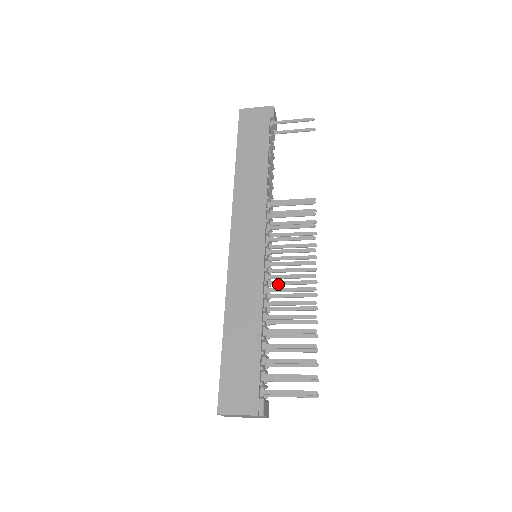
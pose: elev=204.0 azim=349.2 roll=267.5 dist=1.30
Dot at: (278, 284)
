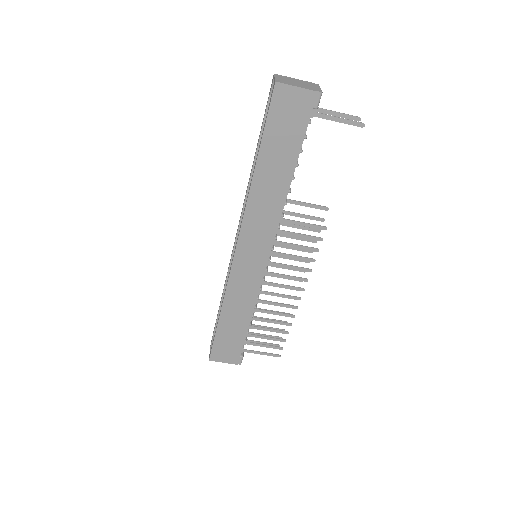
Dot at: occluded
